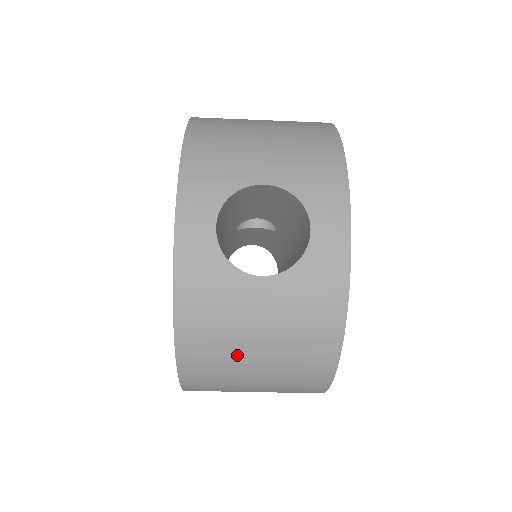
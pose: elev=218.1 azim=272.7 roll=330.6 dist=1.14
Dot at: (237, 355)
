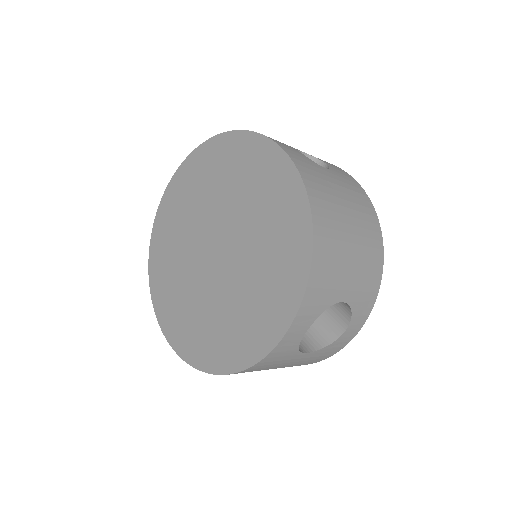
Dot at: occluded
